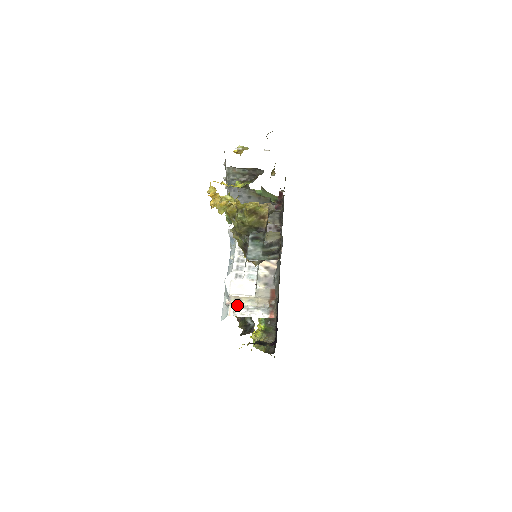
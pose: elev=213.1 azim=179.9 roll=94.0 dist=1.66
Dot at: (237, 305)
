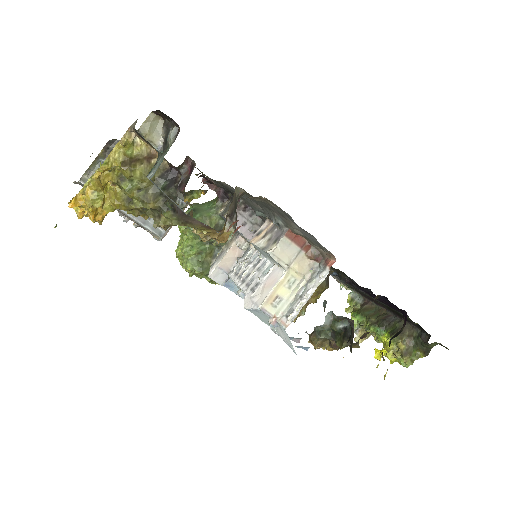
Dot at: (285, 310)
